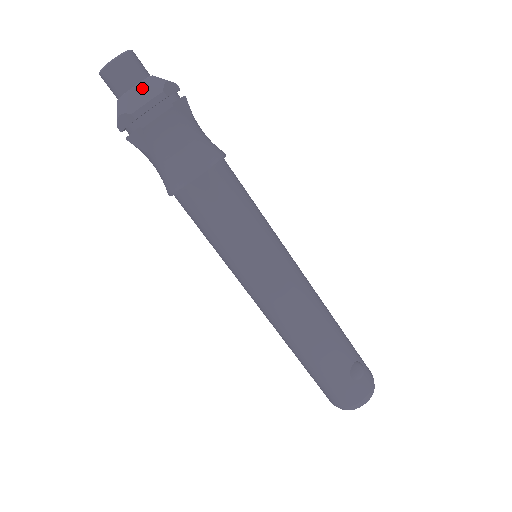
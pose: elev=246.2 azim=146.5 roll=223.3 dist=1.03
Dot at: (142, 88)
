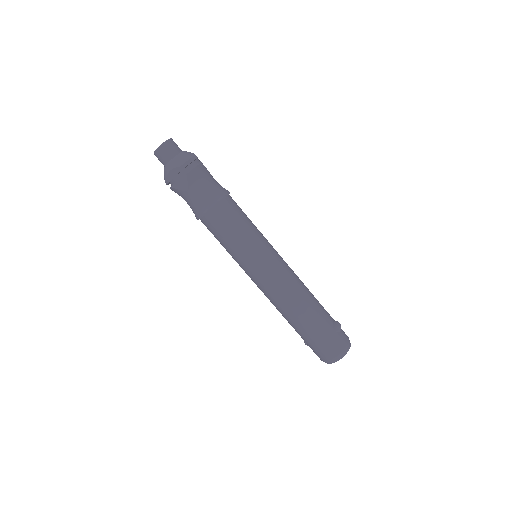
Dot at: (183, 154)
